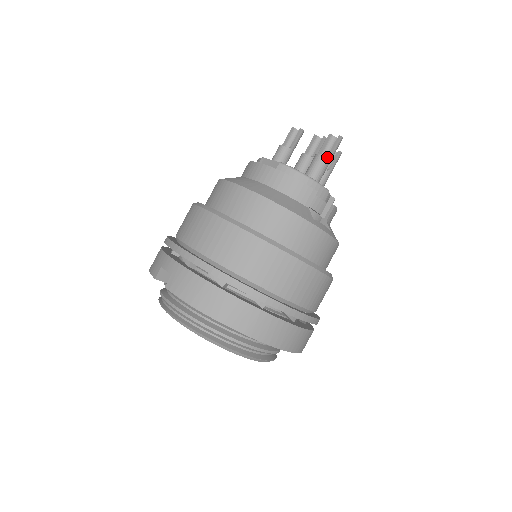
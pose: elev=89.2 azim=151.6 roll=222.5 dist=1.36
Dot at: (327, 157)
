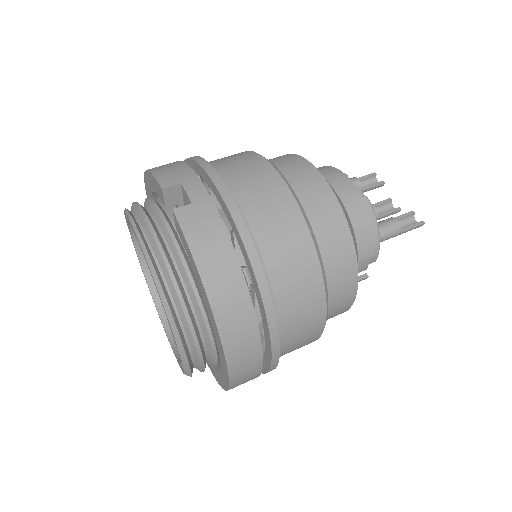
Dot at: (401, 230)
